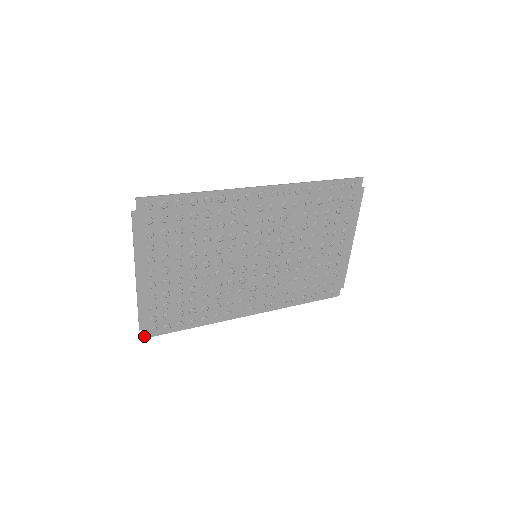
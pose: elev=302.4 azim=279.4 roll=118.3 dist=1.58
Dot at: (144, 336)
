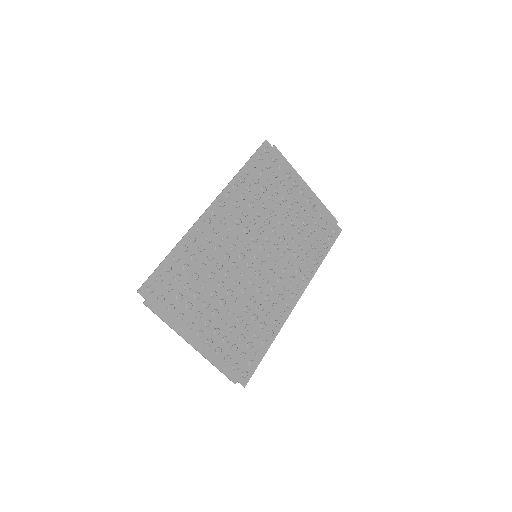
Dot at: (243, 386)
